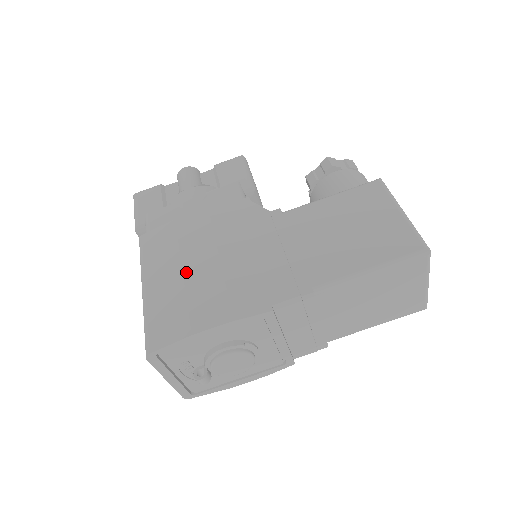
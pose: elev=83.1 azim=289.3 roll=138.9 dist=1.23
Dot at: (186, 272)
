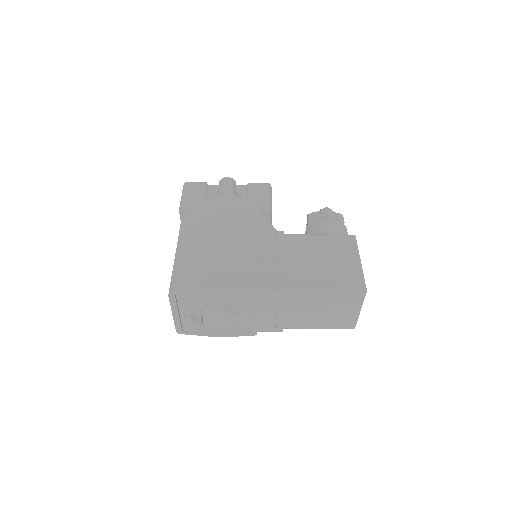
Dot at: (210, 250)
